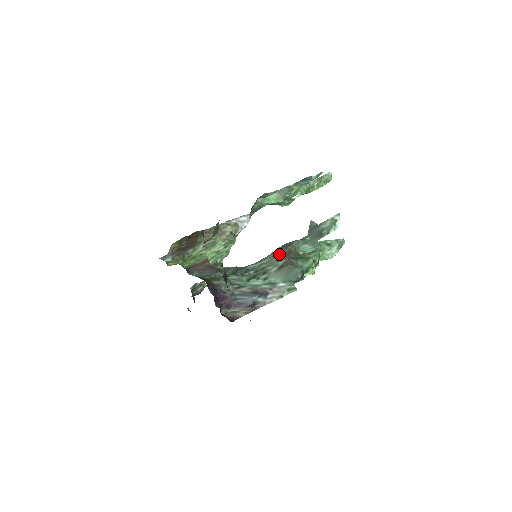
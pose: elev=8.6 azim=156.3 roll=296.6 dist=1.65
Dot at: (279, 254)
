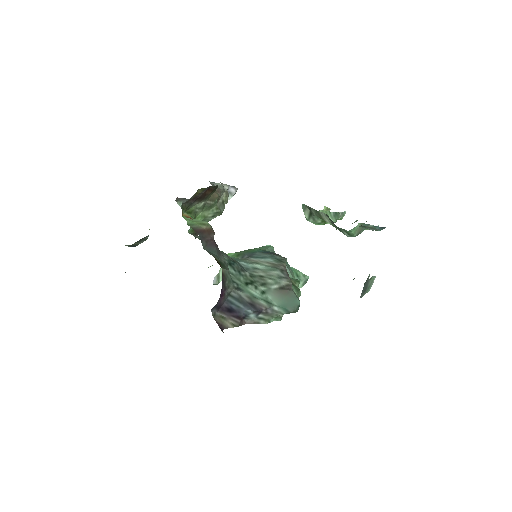
Dot at: (279, 269)
